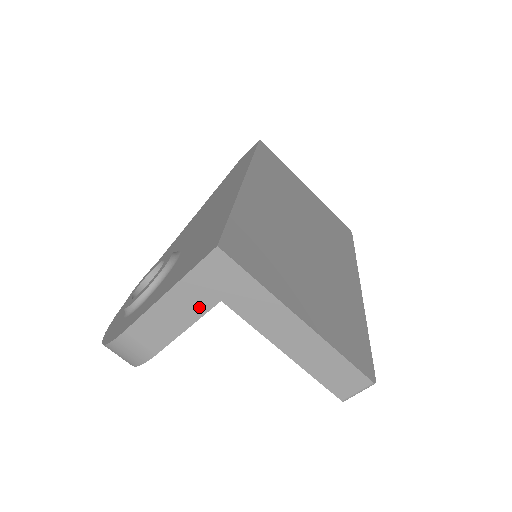
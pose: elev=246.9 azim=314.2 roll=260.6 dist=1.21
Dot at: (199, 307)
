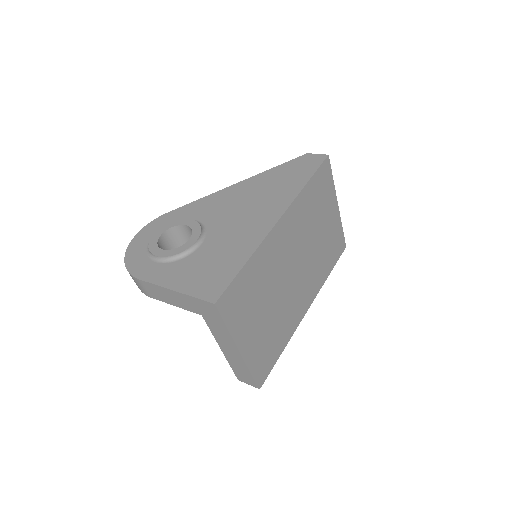
Dot at: (188, 307)
